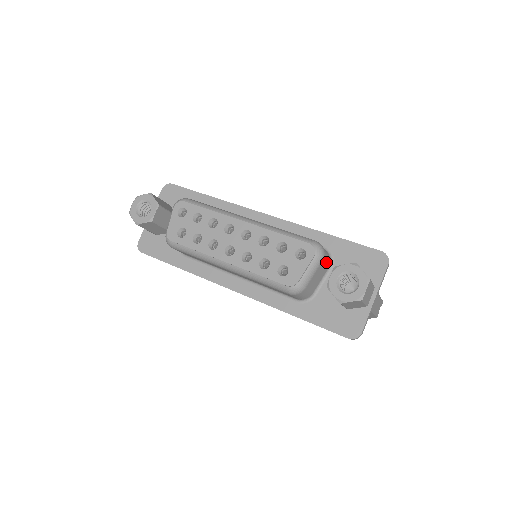
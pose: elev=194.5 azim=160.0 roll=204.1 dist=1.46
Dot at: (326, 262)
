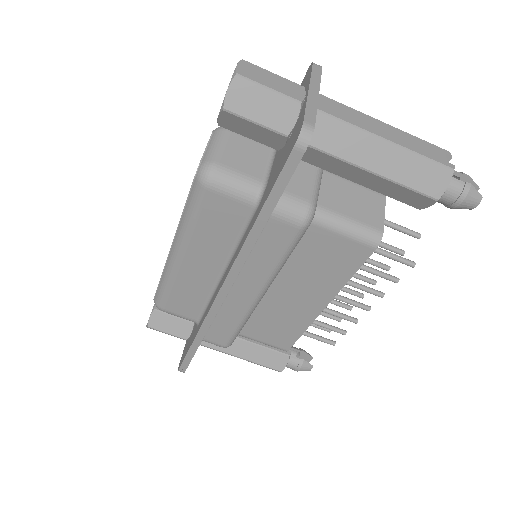
Dot at: occluded
